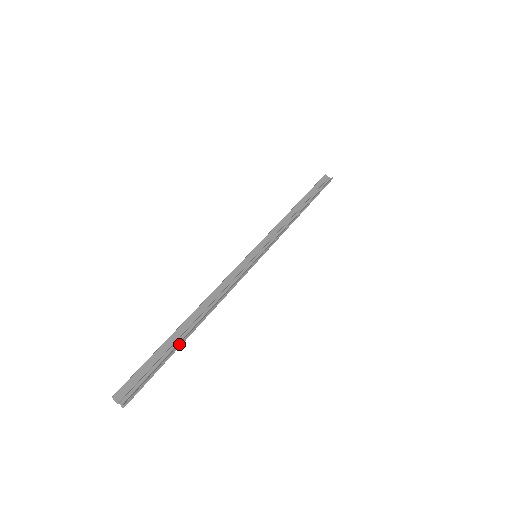
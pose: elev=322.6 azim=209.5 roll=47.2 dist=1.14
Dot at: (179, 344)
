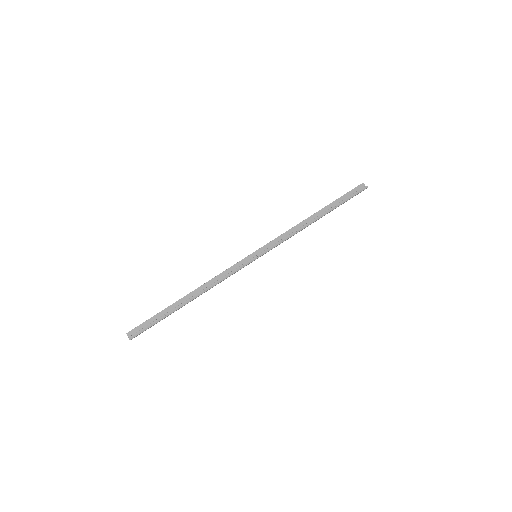
Dot at: (173, 311)
